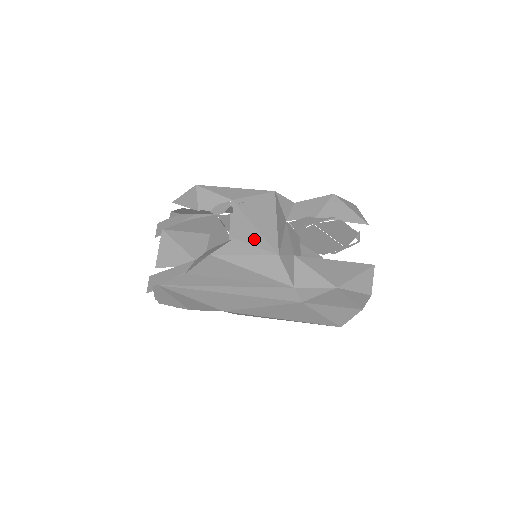
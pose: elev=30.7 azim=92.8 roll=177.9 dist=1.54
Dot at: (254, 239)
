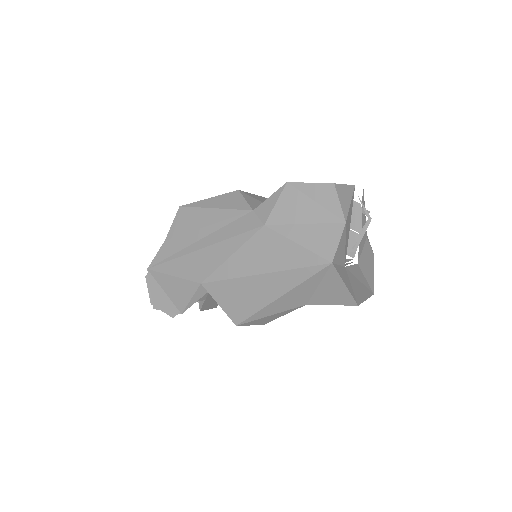
Dot at: occluded
